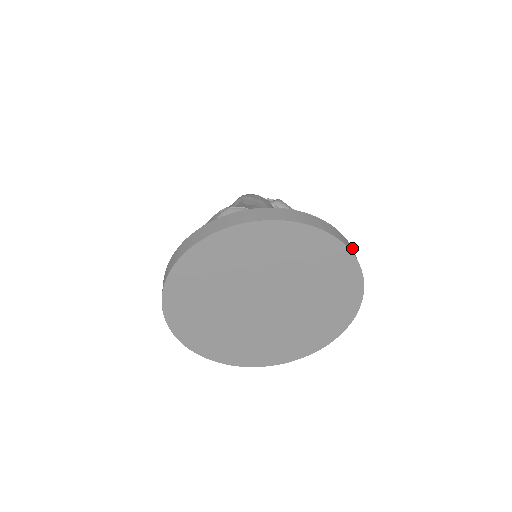
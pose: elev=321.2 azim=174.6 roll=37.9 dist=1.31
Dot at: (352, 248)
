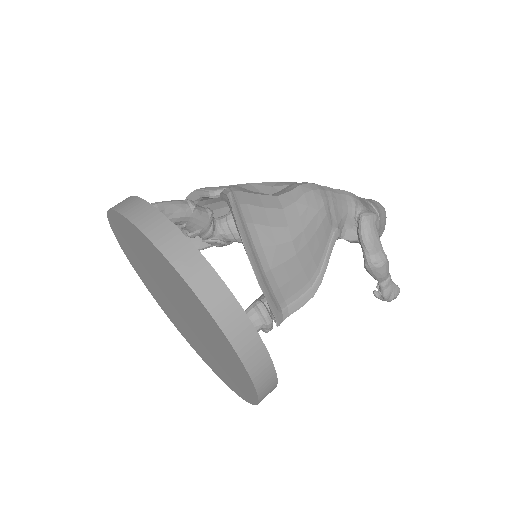
Dot at: (268, 354)
